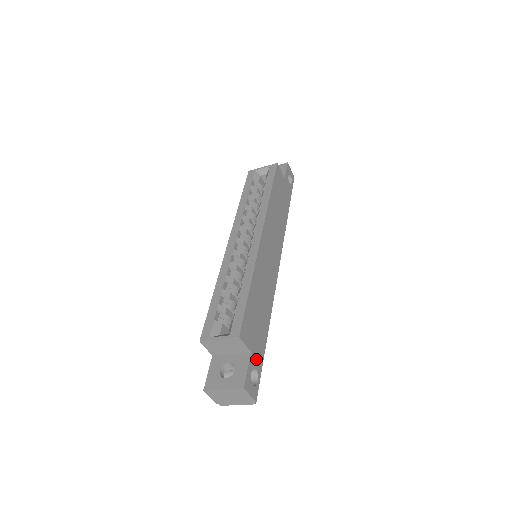
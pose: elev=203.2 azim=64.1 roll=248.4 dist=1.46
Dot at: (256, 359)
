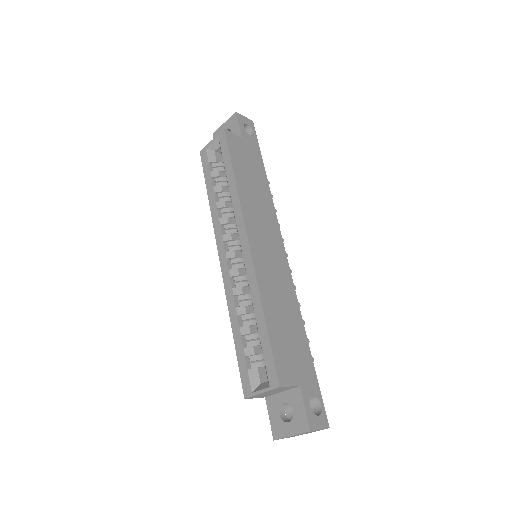
Dot at: (308, 385)
